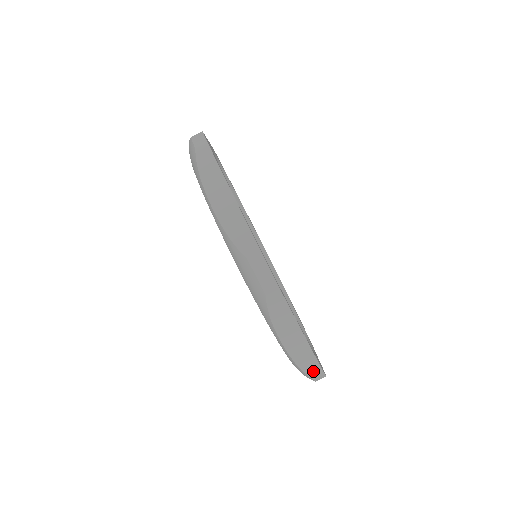
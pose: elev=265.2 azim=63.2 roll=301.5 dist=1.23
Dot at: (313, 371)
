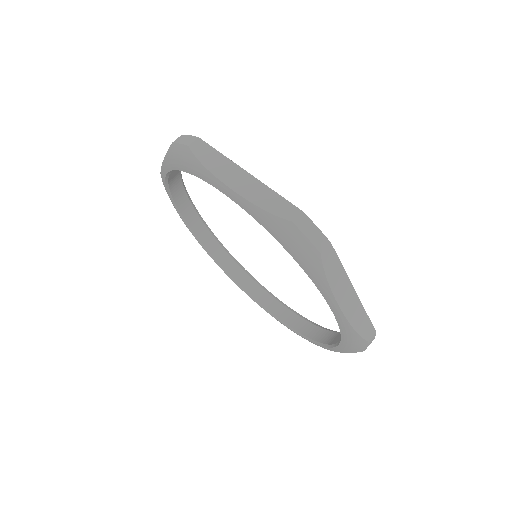
Dot at: (287, 212)
